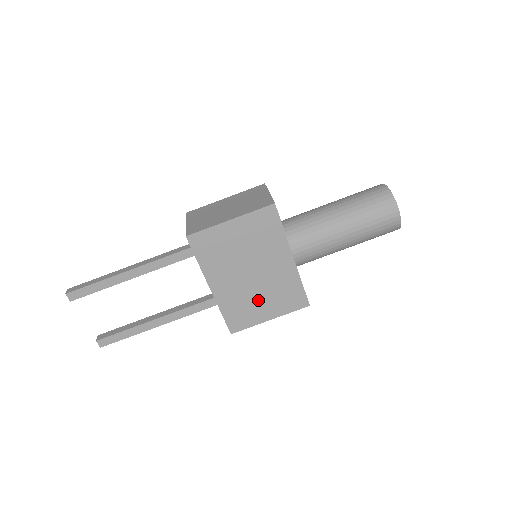
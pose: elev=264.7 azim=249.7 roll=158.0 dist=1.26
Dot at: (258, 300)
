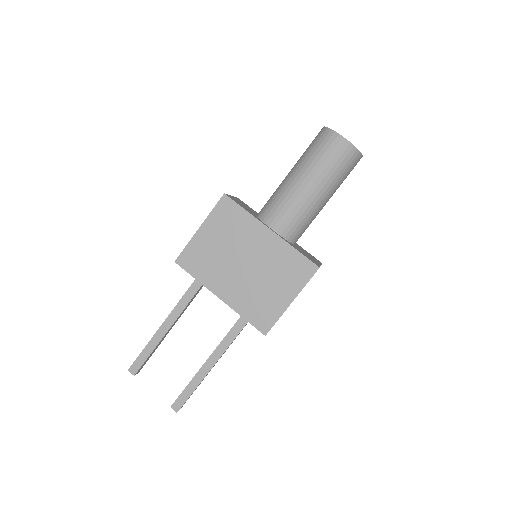
Dot at: (267, 288)
